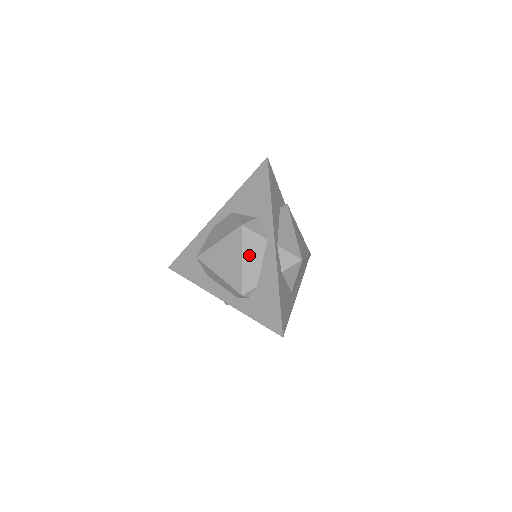
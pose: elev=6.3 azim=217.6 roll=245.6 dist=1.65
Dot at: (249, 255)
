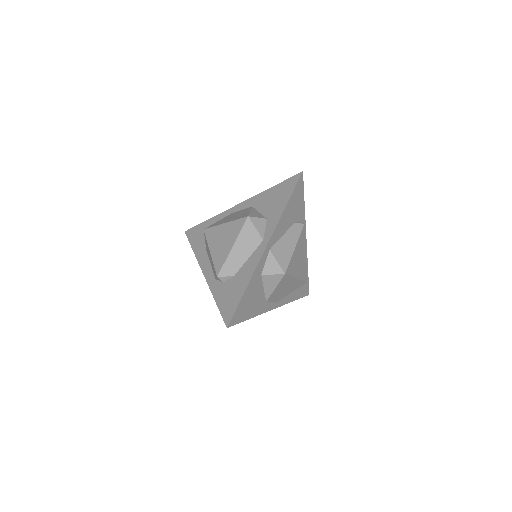
Dot at: (241, 245)
